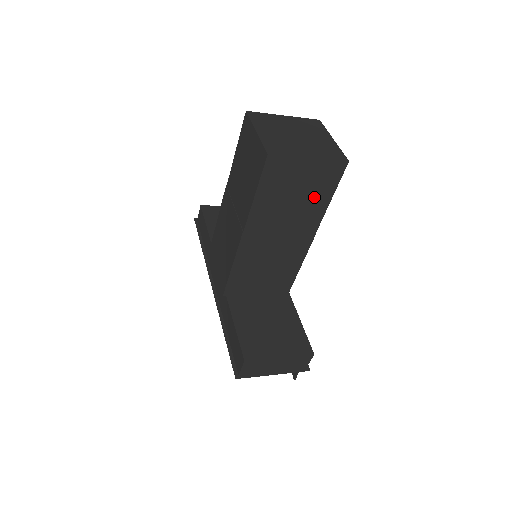
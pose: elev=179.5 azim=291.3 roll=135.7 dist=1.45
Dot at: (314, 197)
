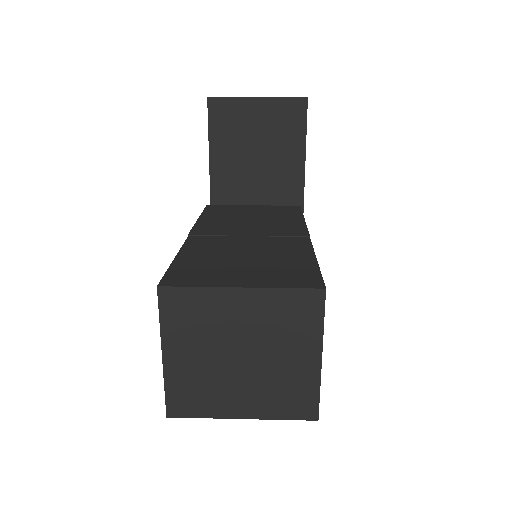
Dot at: occluded
